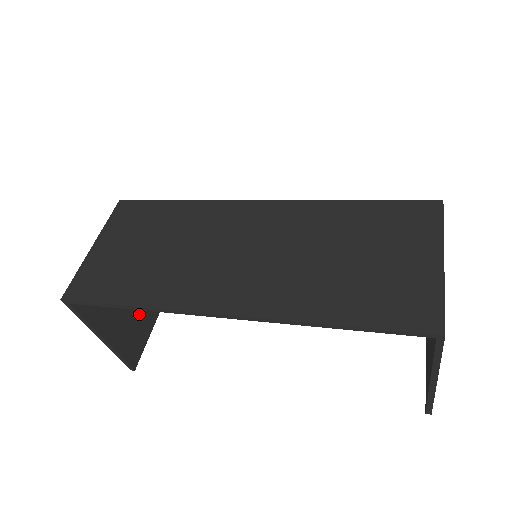
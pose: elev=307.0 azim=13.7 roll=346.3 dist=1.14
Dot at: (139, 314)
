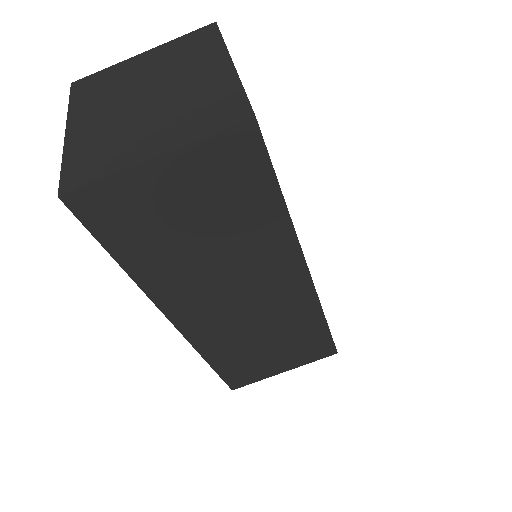
Dot at: occluded
